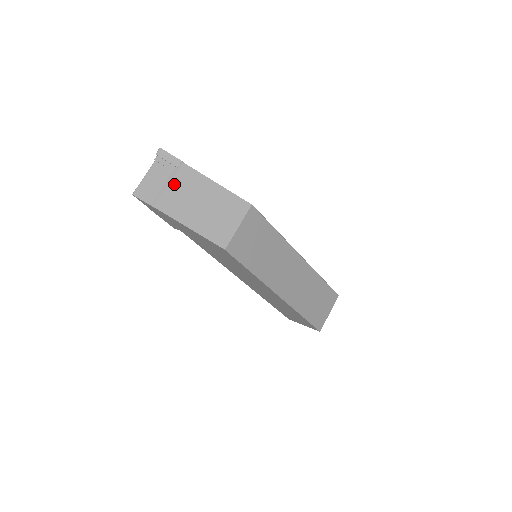
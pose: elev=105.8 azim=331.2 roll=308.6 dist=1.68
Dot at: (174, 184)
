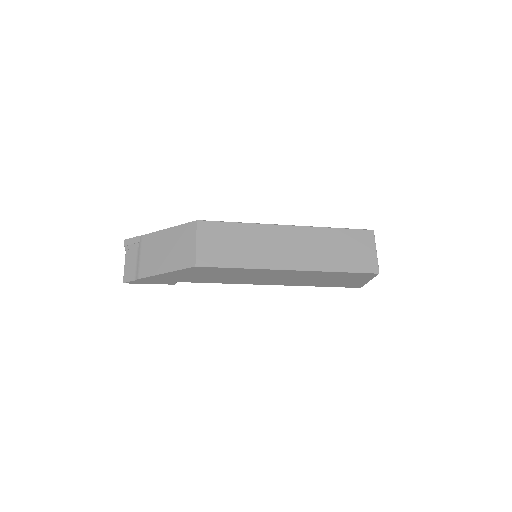
Dot at: (142, 254)
